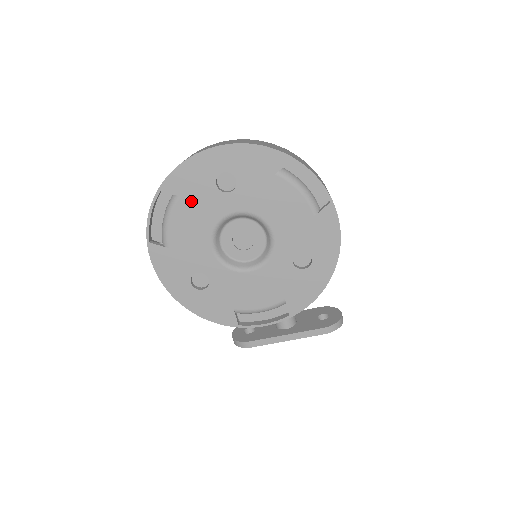
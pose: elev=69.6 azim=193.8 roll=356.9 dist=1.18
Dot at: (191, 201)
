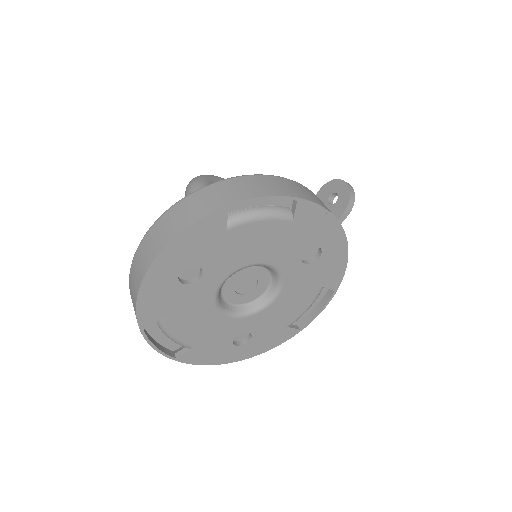
Dot at: (176, 311)
